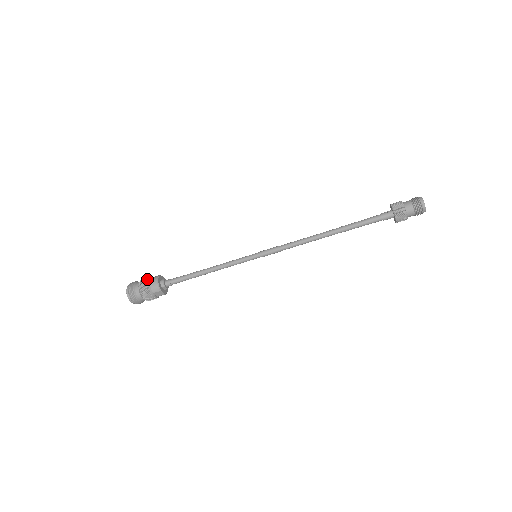
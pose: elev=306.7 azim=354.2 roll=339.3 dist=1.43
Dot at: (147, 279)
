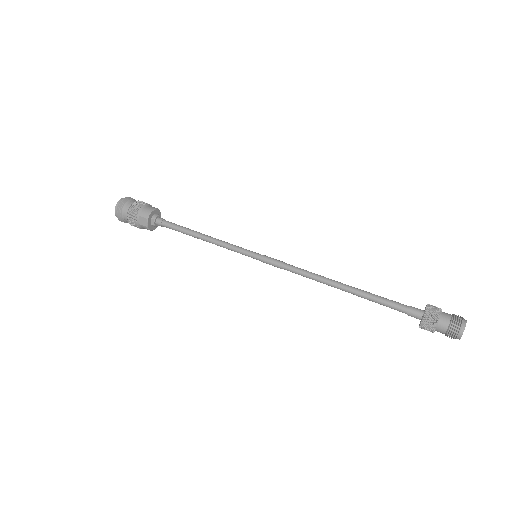
Dot at: (147, 203)
